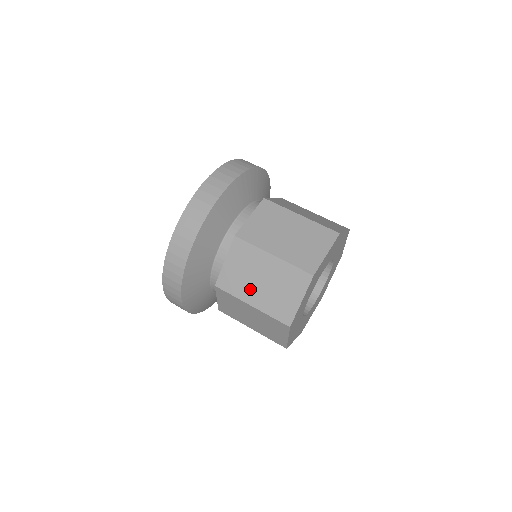
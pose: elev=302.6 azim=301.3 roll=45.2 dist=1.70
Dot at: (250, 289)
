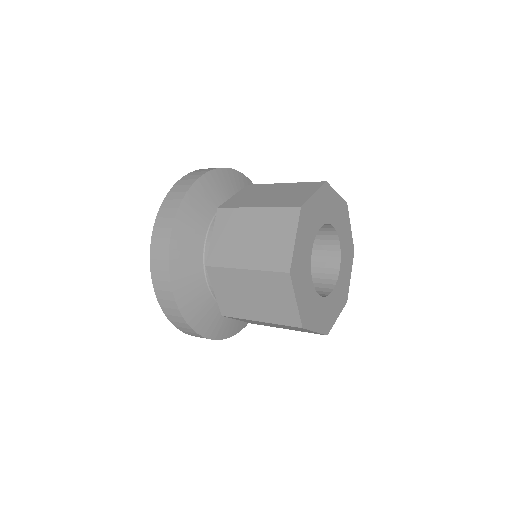
Dot at: (241, 252)
